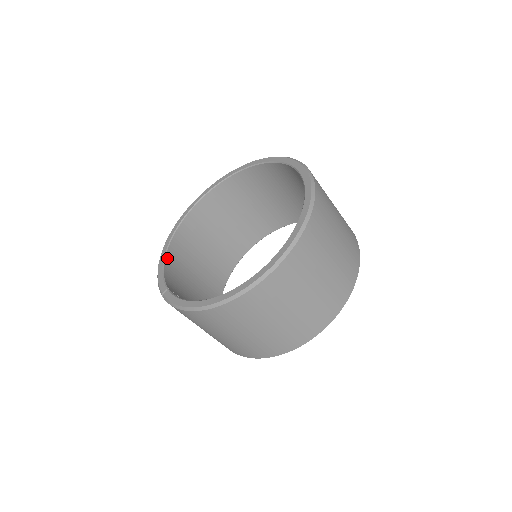
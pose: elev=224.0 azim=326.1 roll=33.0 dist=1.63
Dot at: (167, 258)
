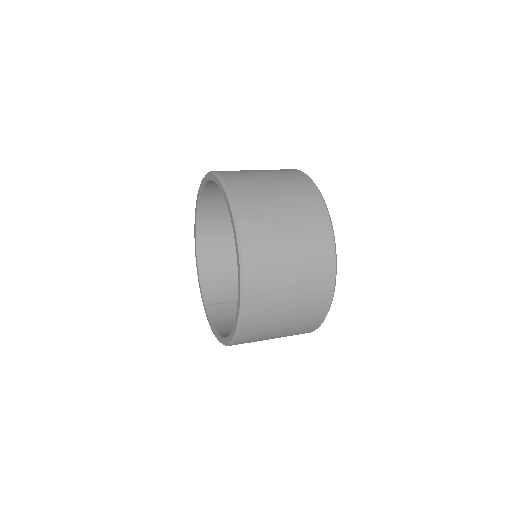
Dot at: (200, 266)
